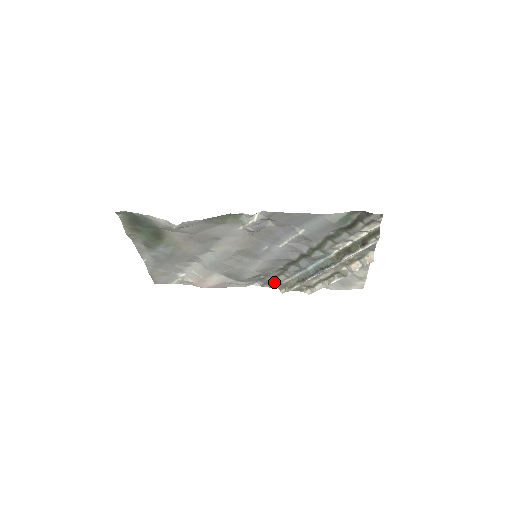
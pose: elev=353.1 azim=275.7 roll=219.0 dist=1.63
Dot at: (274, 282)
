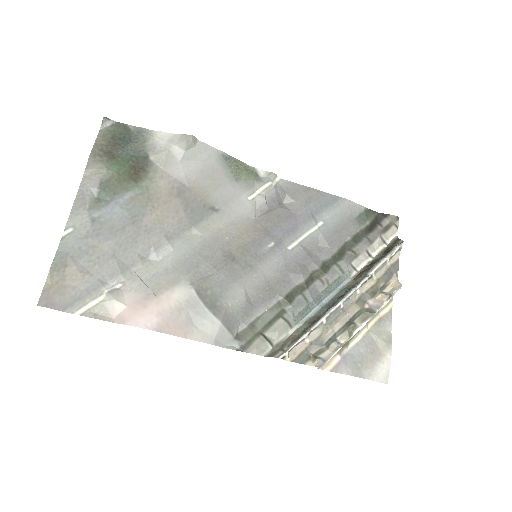
Dot at: (264, 339)
